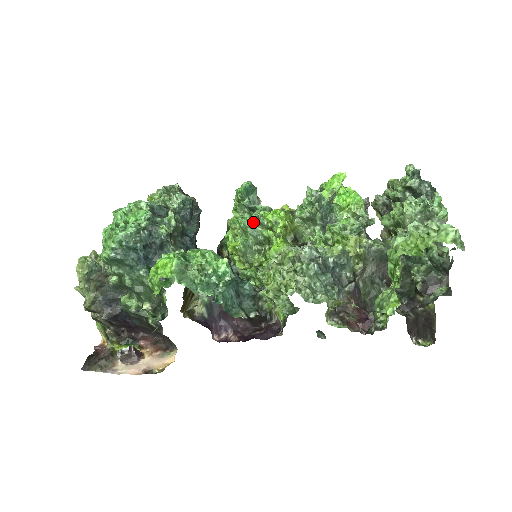
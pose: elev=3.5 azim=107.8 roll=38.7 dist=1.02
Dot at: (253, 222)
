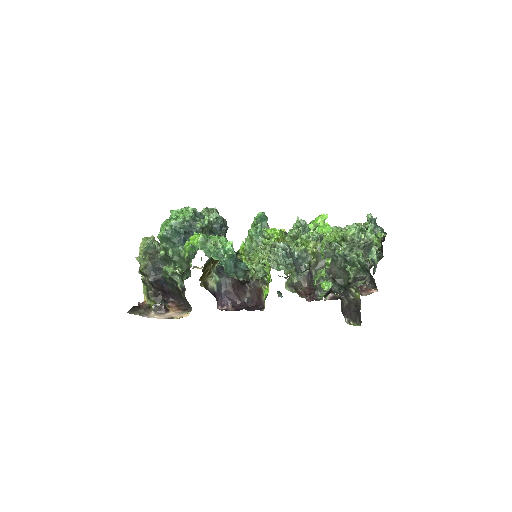
Dot at: (257, 232)
